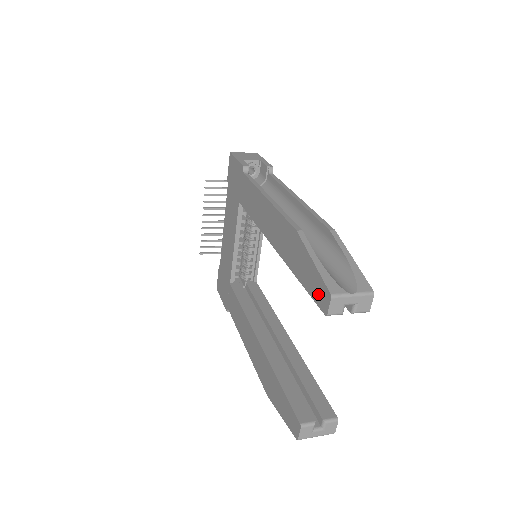
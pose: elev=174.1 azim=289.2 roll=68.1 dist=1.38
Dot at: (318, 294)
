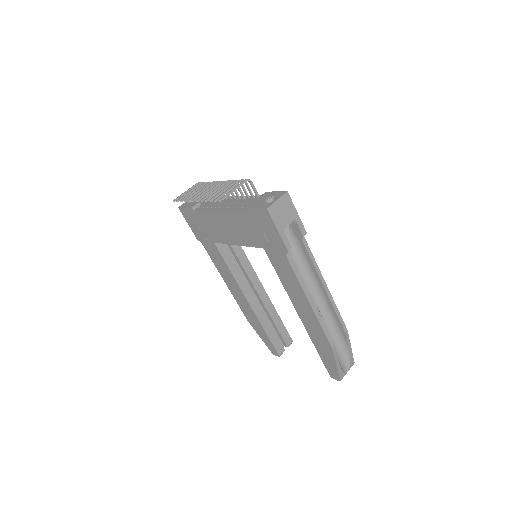
Dot at: (331, 371)
